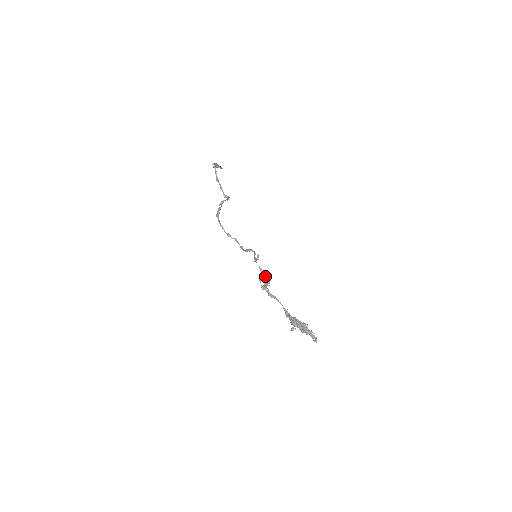
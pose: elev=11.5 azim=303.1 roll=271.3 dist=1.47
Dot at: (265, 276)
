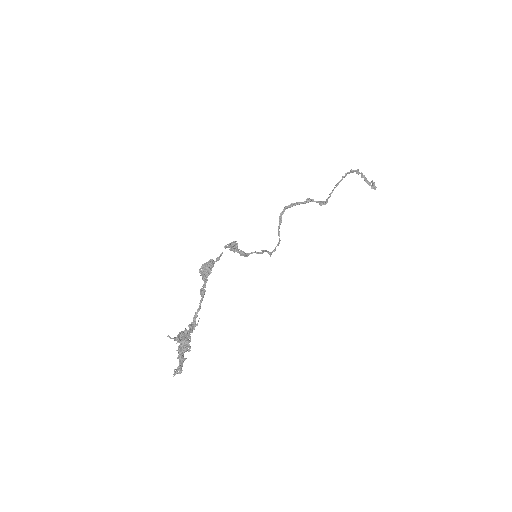
Dot at: (210, 262)
